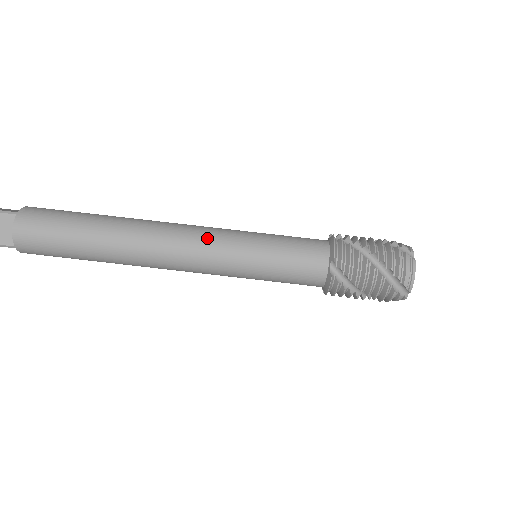
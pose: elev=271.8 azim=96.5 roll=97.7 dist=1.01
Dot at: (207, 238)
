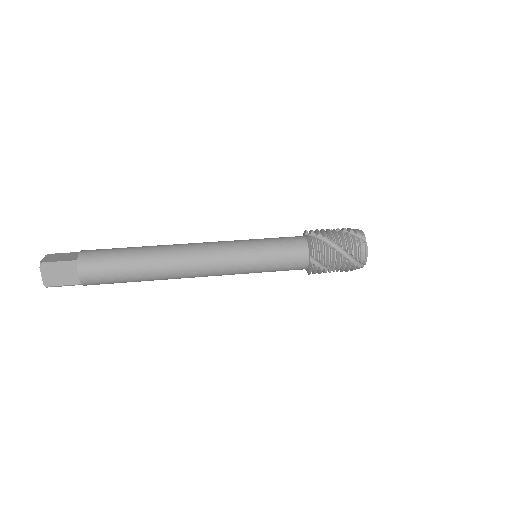
Dot at: occluded
